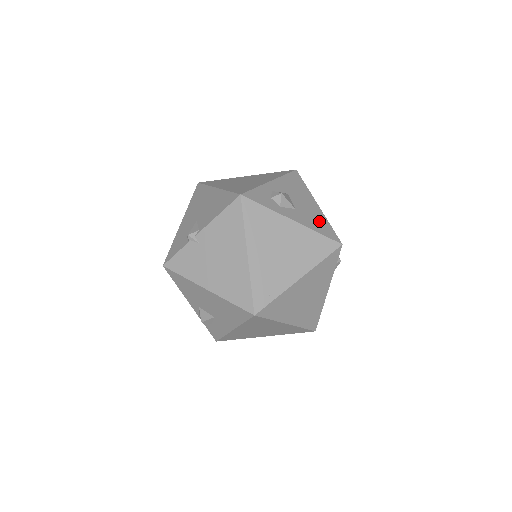
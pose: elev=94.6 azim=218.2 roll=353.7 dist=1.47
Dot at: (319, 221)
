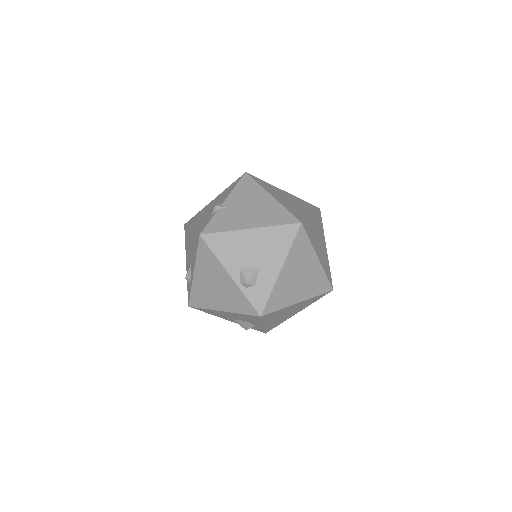
Dot at: occluded
